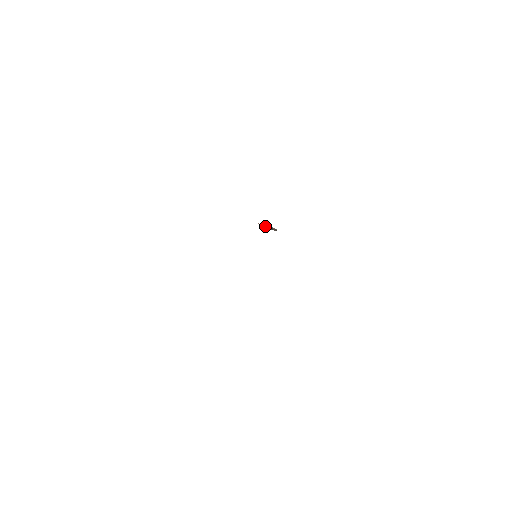
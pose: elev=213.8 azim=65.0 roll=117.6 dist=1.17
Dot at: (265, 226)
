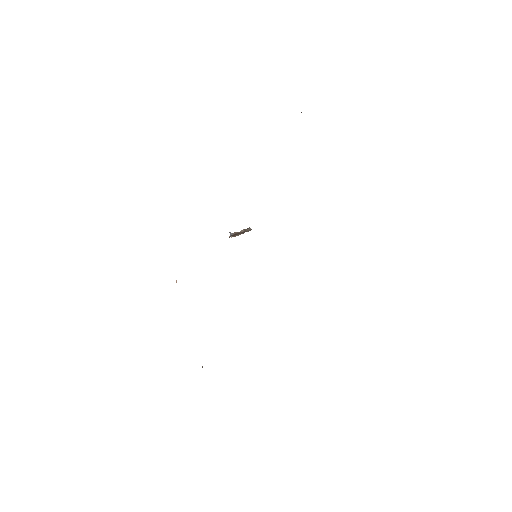
Dot at: (237, 233)
